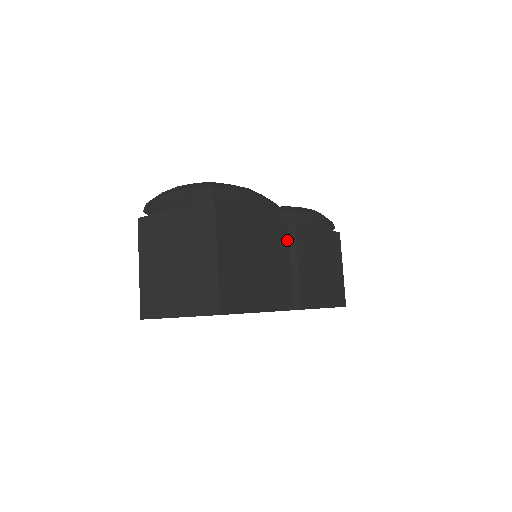
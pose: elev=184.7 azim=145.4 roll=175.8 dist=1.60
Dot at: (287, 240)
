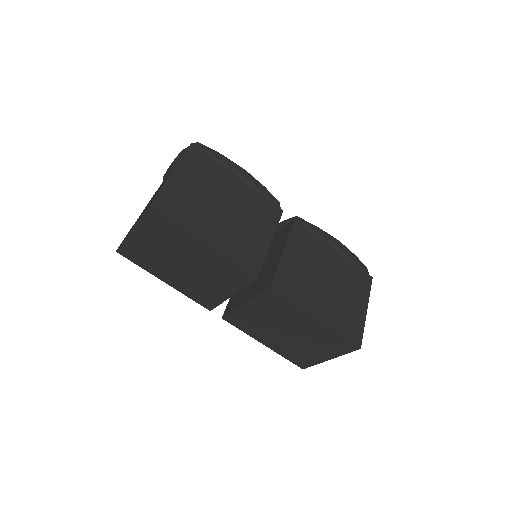
Dot at: (275, 224)
